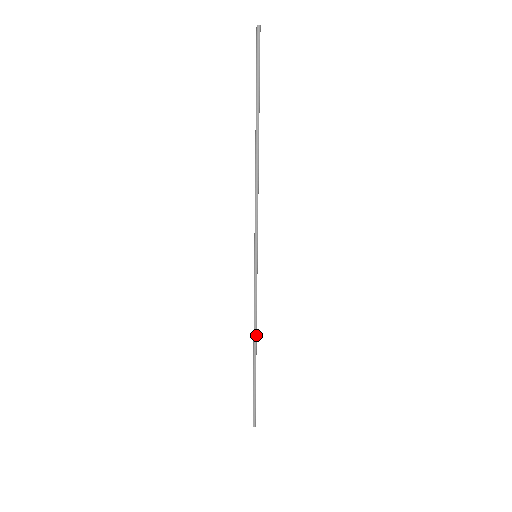
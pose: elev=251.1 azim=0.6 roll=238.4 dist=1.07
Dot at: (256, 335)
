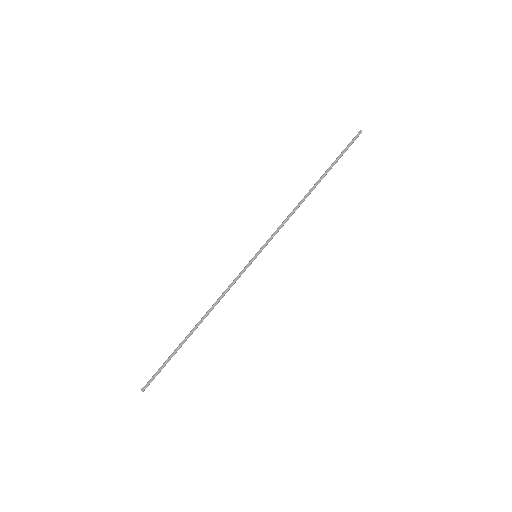
Dot at: (209, 312)
